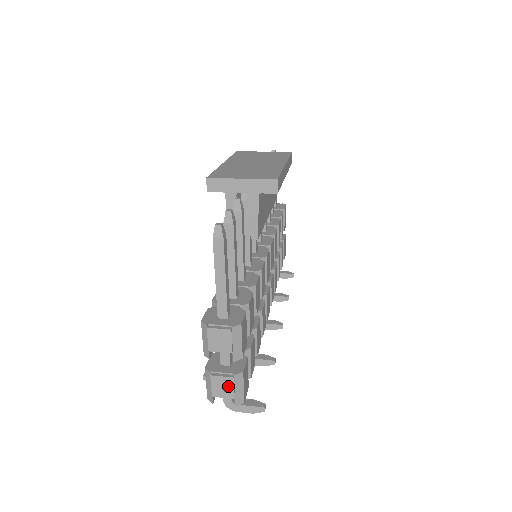
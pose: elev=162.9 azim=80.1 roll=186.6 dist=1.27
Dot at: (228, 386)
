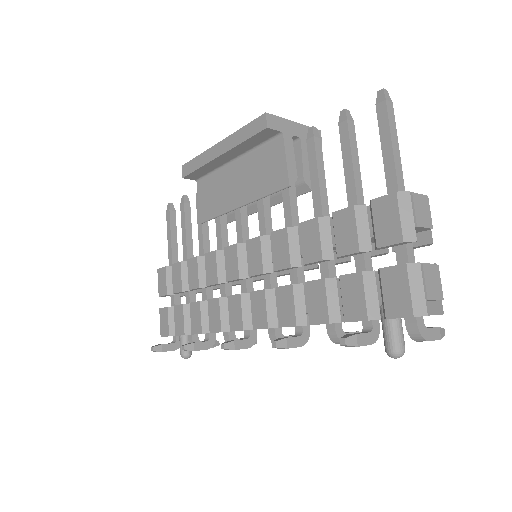
Dot at: (436, 279)
